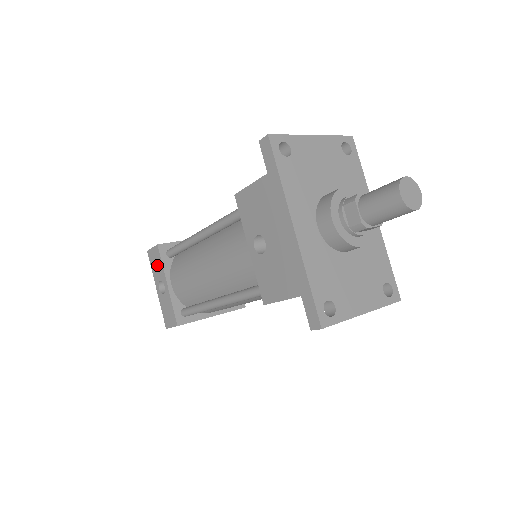
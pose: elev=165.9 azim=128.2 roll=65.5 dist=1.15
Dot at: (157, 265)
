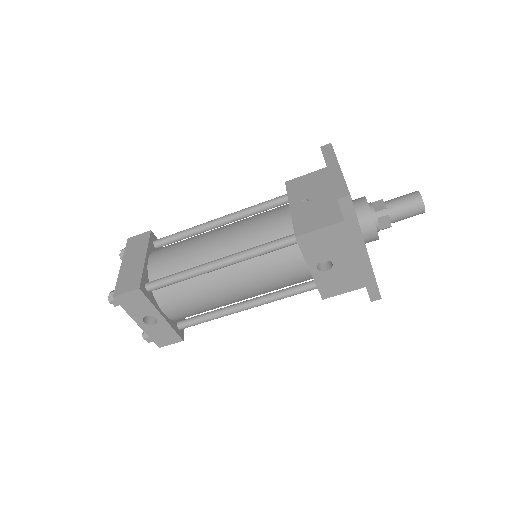
Dot at: (139, 305)
